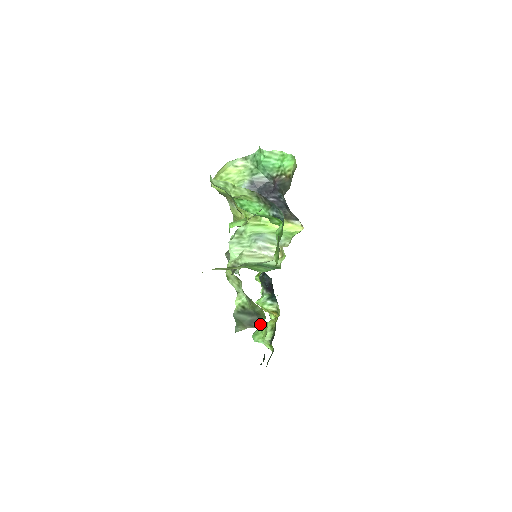
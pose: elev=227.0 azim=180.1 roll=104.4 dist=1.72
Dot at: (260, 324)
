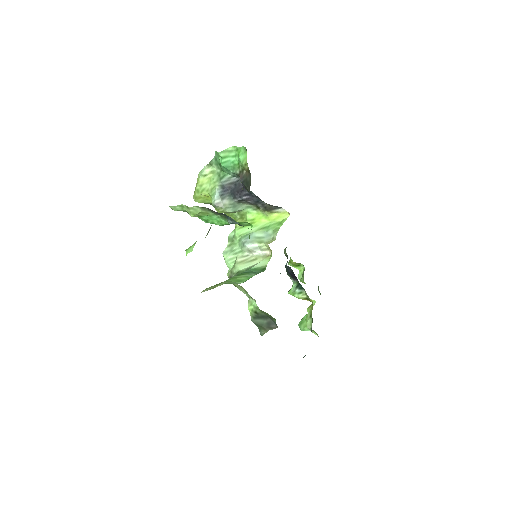
Dot at: (276, 325)
